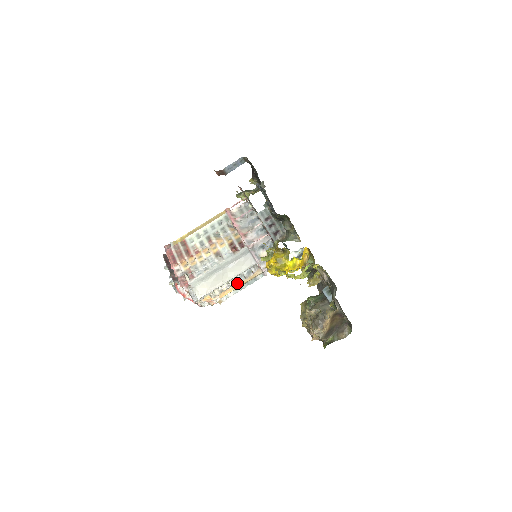
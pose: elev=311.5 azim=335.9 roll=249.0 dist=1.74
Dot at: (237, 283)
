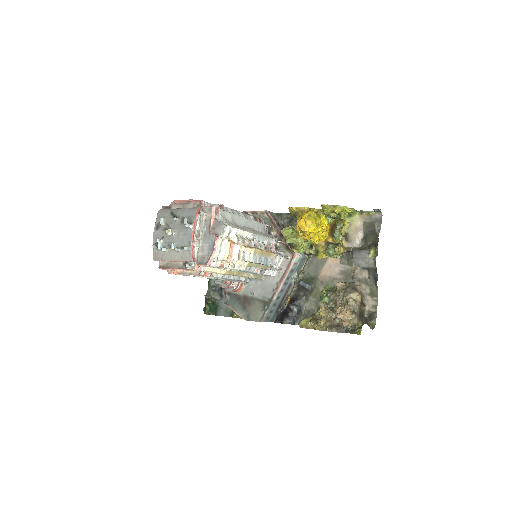
Dot at: (256, 247)
